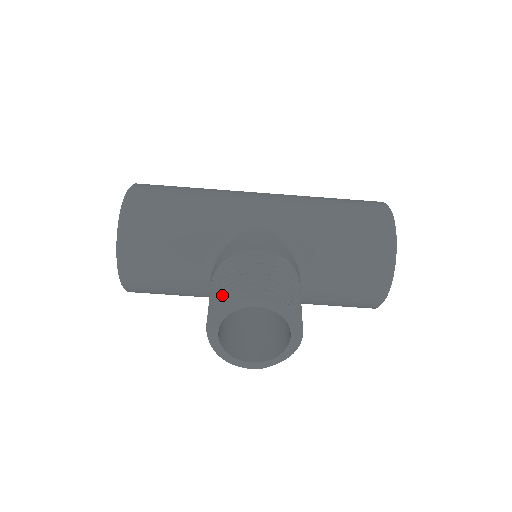
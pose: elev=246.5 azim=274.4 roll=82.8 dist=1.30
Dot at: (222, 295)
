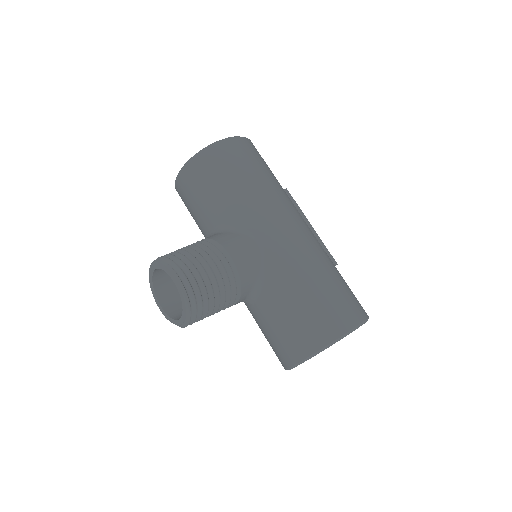
Dot at: (173, 256)
